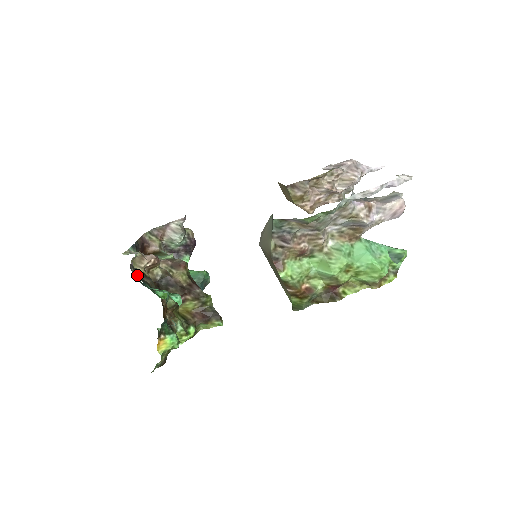
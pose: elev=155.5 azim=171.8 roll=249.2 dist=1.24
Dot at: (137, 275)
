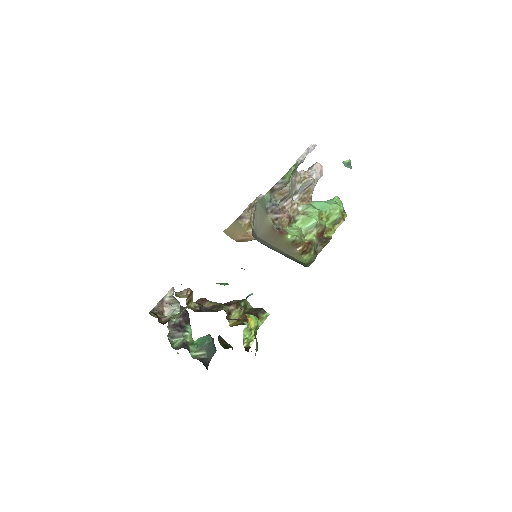
Dot at: occluded
